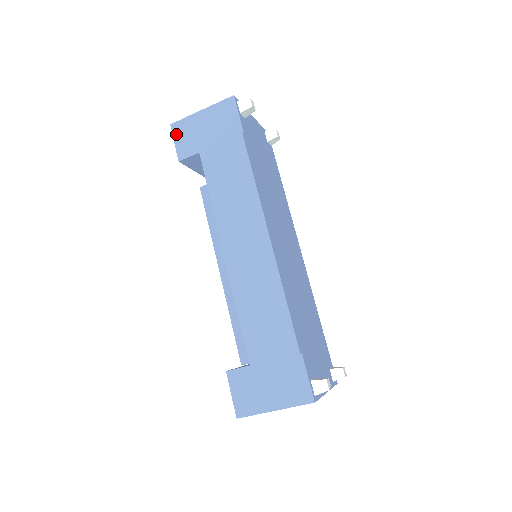
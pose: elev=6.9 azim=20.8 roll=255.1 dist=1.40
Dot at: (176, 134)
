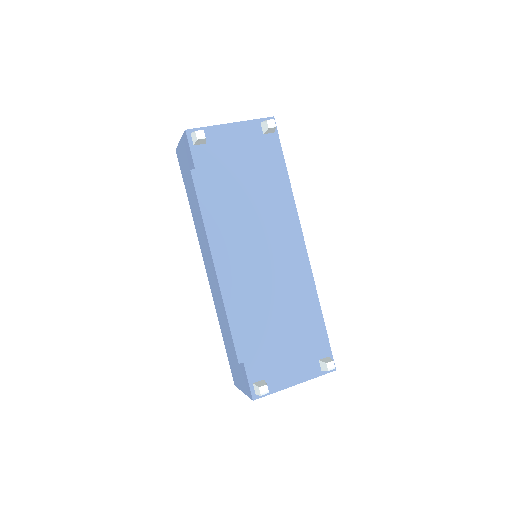
Dot at: (178, 159)
